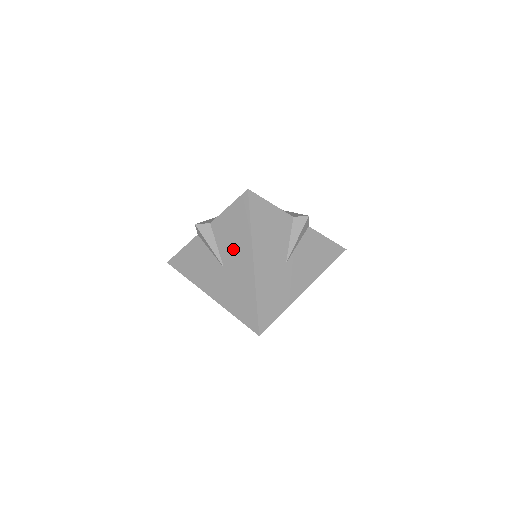
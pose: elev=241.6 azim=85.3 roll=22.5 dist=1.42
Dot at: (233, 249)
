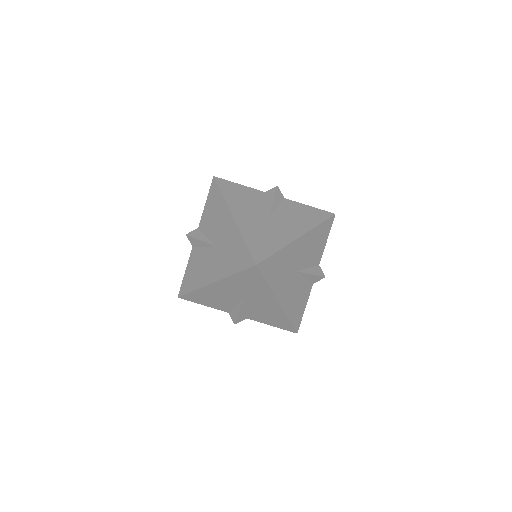
Dot at: (217, 225)
